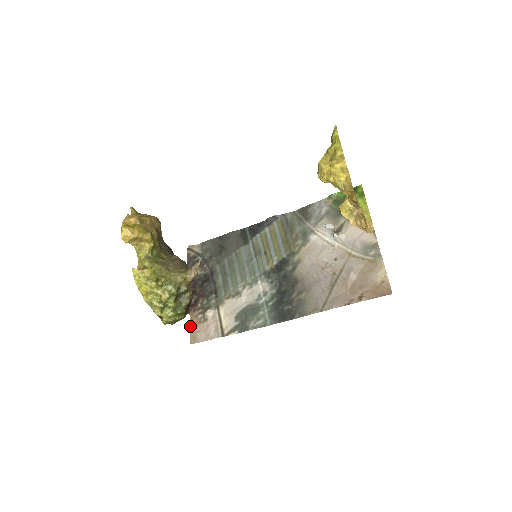
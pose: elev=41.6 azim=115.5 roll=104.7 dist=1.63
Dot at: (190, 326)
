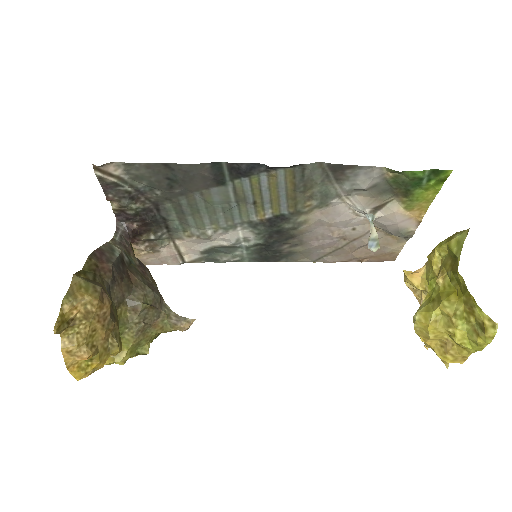
Dot at: occluded
